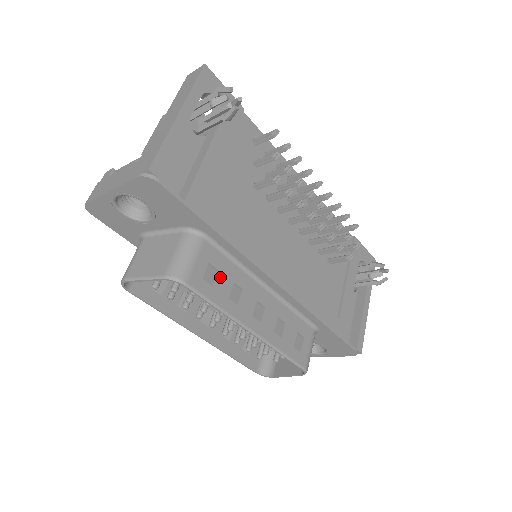
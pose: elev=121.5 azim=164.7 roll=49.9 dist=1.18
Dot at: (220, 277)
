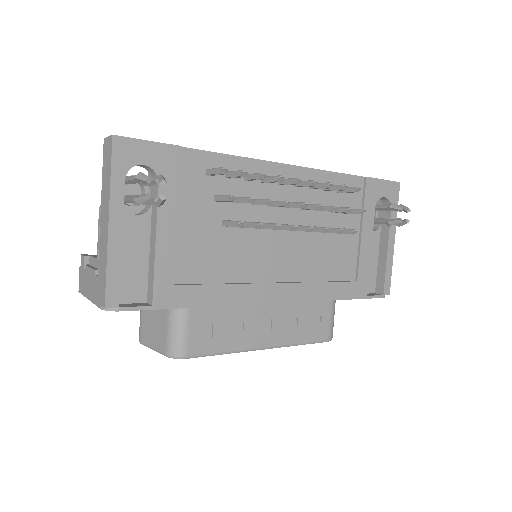
Dot at: (217, 328)
